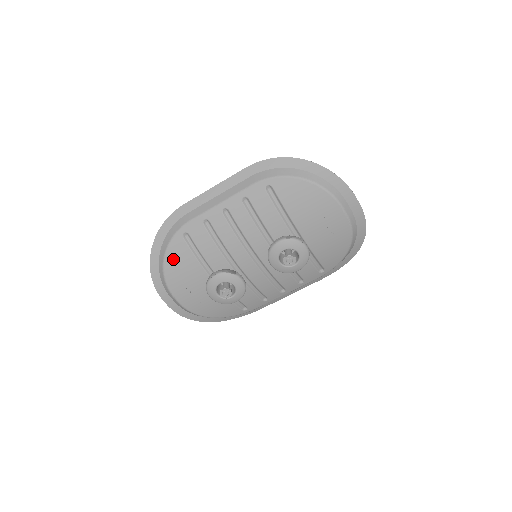
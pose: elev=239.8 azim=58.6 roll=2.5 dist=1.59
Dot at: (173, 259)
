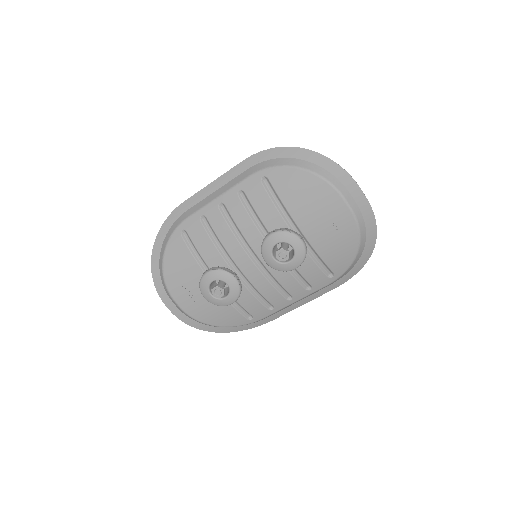
Dot at: (172, 258)
